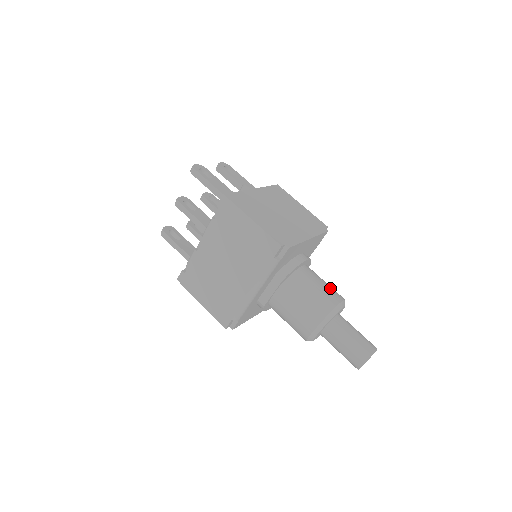
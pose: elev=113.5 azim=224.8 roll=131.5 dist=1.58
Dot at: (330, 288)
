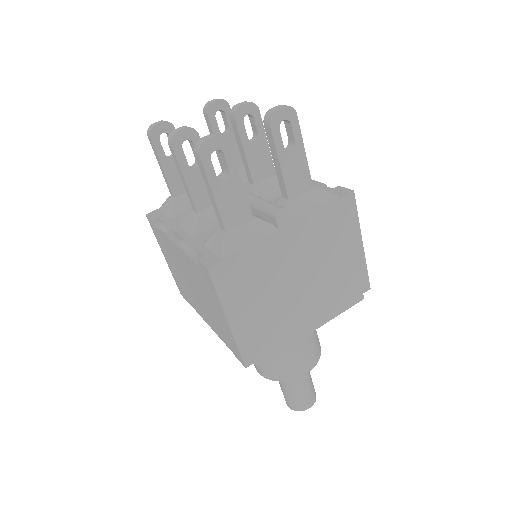
Dot at: (307, 354)
